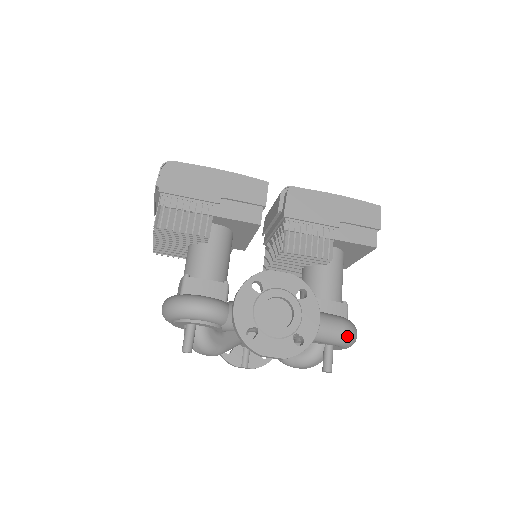
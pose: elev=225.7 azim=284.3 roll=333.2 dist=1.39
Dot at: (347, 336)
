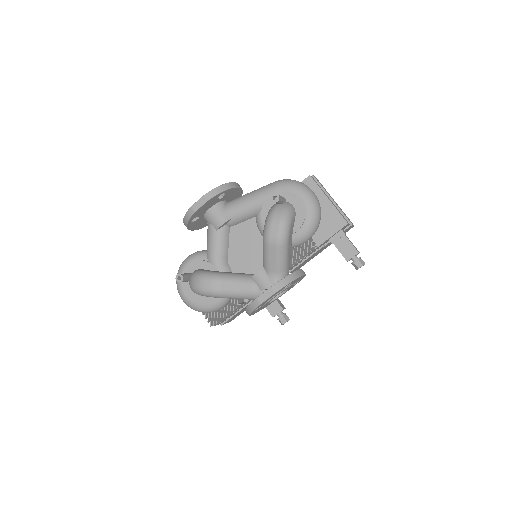
Dot at: (279, 181)
